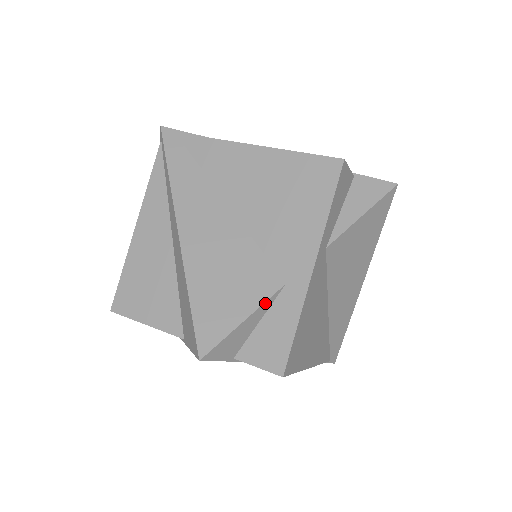
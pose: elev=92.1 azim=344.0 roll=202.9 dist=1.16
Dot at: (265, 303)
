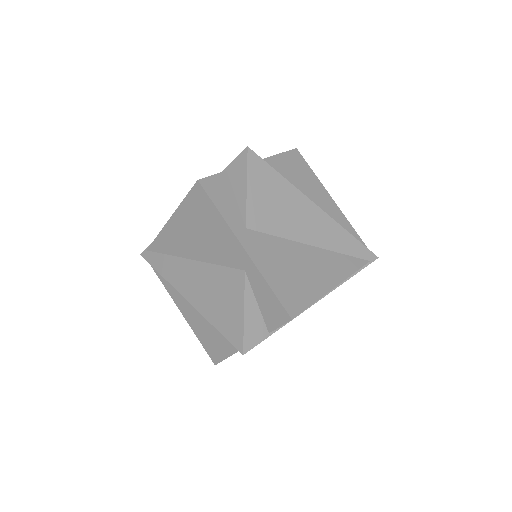
Dot at: (245, 292)
